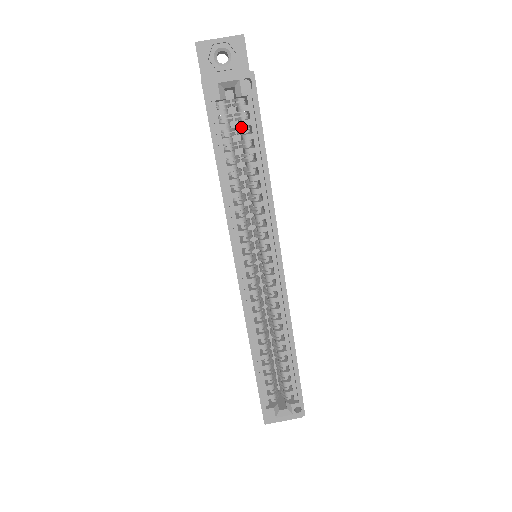
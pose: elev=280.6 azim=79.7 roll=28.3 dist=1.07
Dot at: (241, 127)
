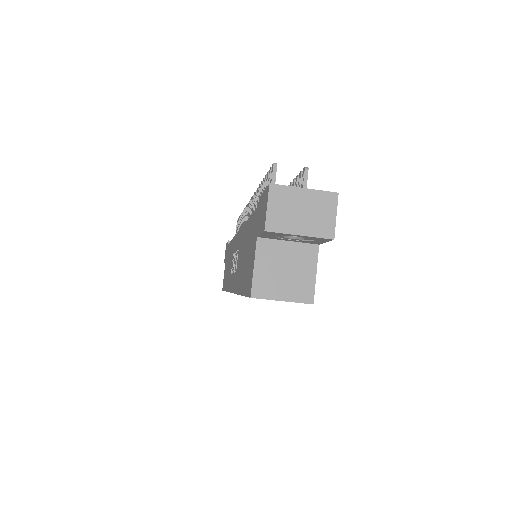
Dot at: occluded
